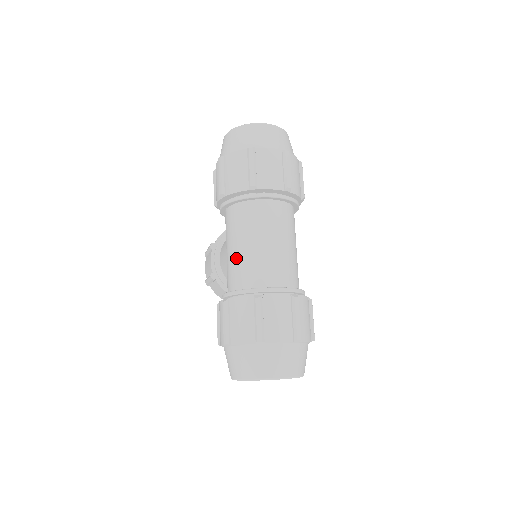
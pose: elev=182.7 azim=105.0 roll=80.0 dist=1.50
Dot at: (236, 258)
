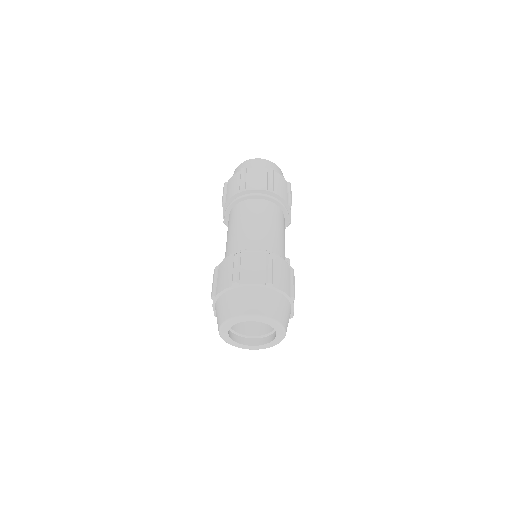
Dot at: (229, 241)
